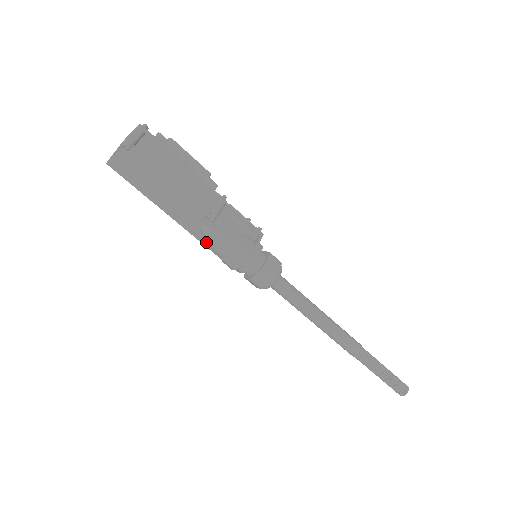
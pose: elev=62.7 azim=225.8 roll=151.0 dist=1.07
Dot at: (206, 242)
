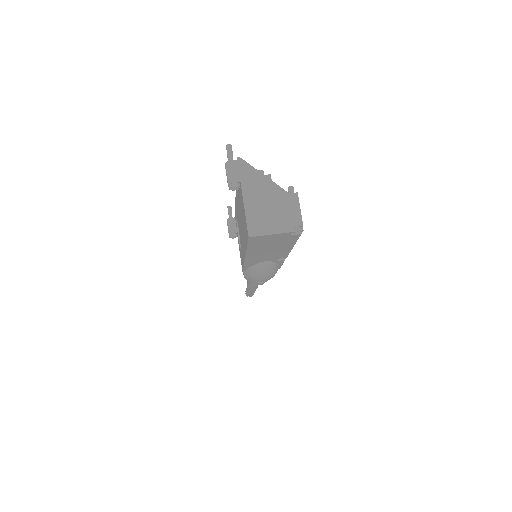
Dot at: (250, 266)
